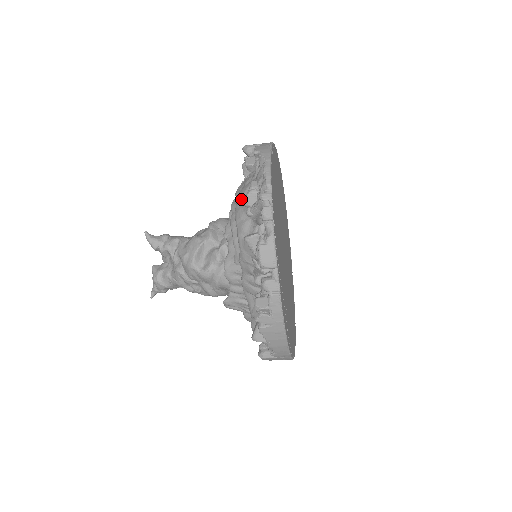
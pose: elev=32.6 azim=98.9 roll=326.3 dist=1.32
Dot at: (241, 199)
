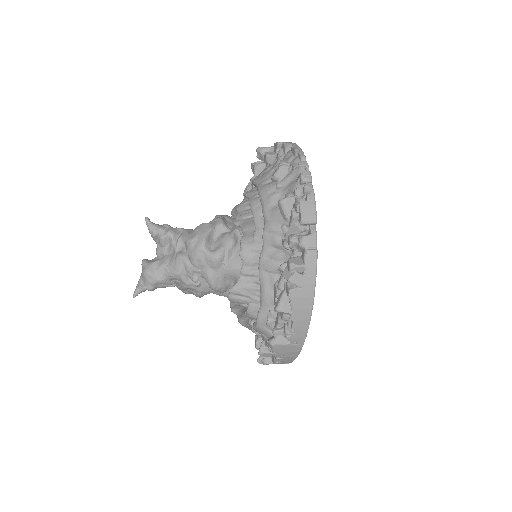
Dot at: (265, 180)
